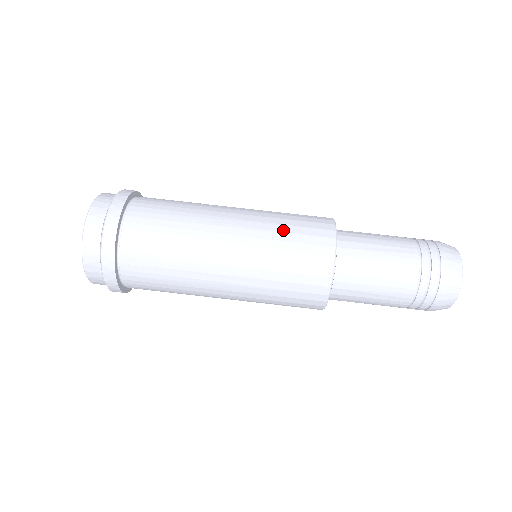
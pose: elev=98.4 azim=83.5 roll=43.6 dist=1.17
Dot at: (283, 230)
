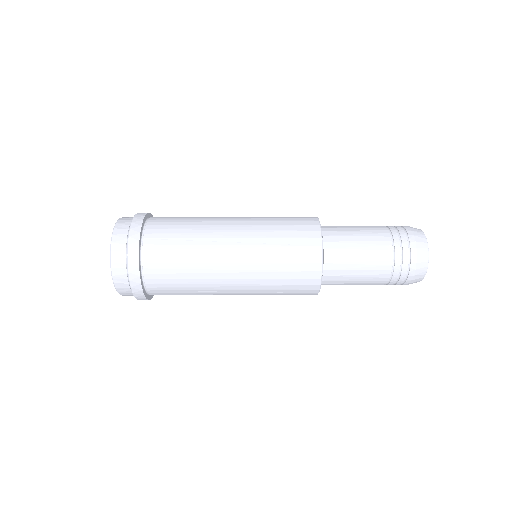
Dot at: occluded
